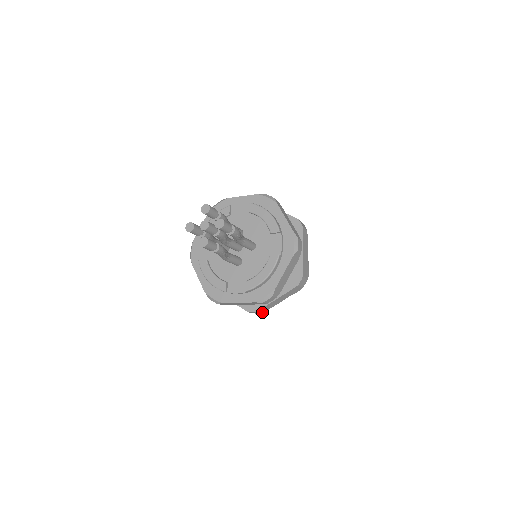
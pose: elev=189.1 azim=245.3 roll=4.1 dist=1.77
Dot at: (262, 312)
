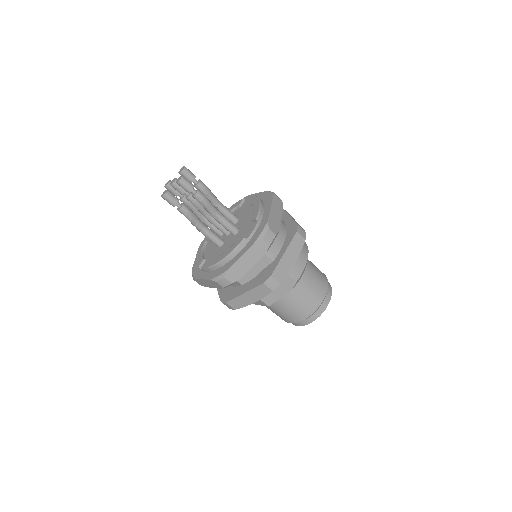
Dot at: (235, 308)
